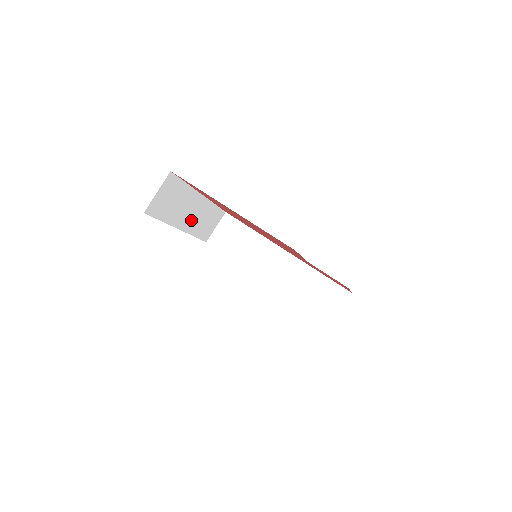
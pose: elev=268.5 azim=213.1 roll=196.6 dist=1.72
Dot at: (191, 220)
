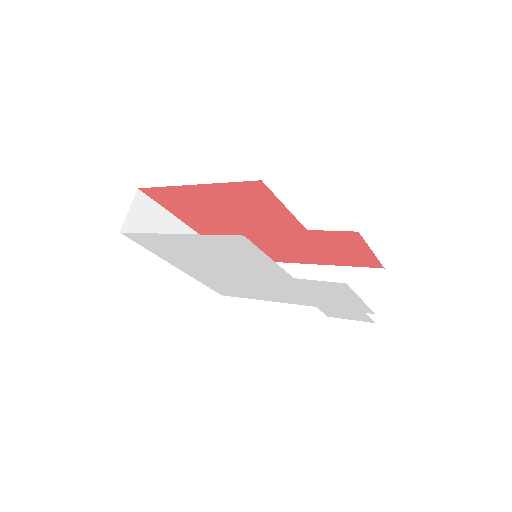
Dot at: occluded
